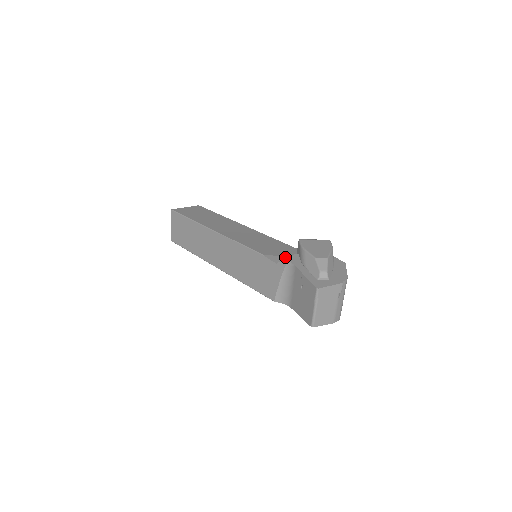
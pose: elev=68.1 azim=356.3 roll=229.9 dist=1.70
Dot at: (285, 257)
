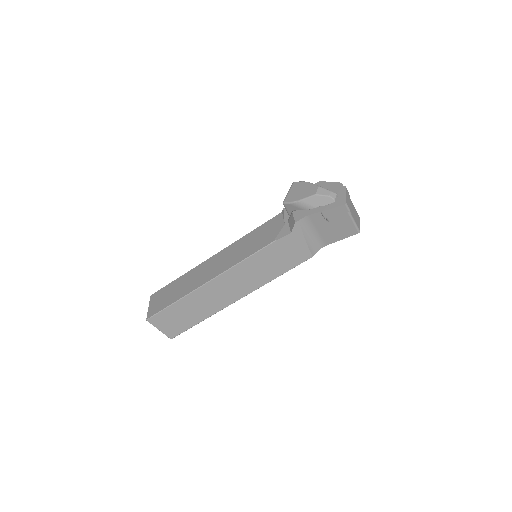
Dot at: (285, 225)
